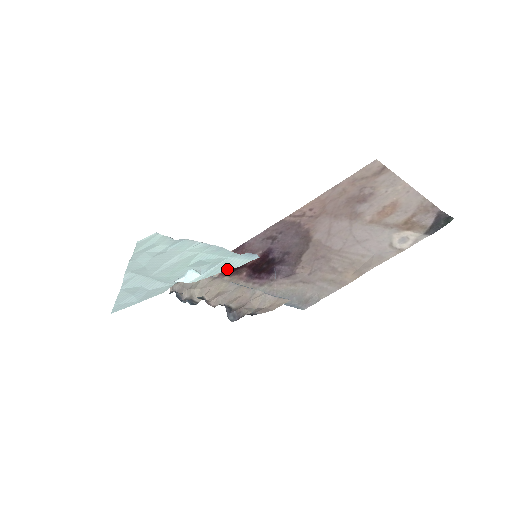
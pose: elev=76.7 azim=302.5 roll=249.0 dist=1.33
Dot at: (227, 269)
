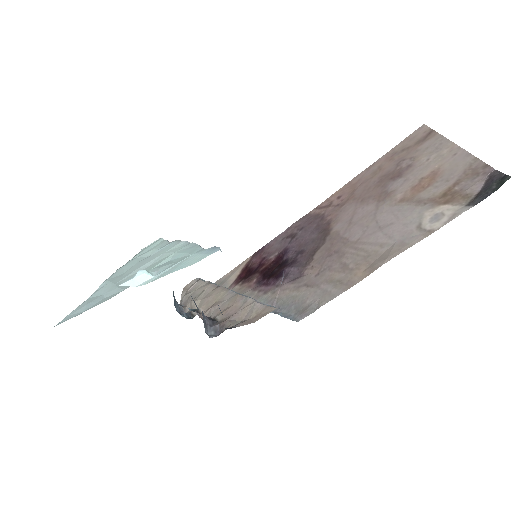
Dot at: (181, 267)
